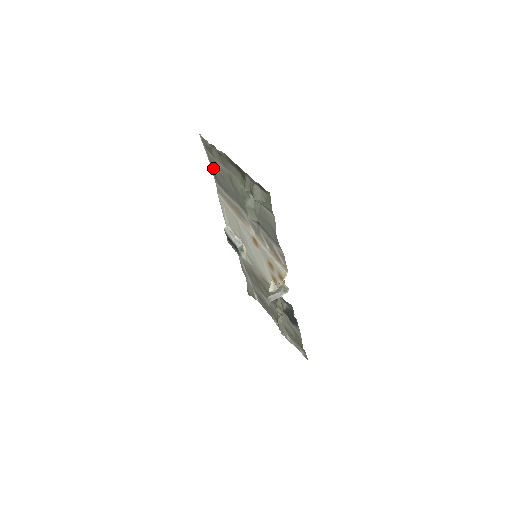
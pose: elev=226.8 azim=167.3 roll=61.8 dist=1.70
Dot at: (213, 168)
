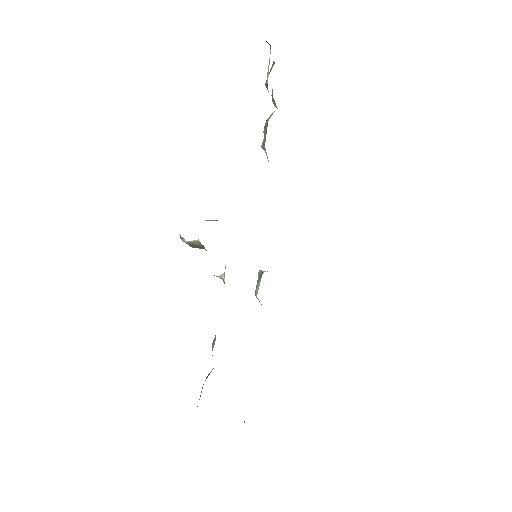
Dot at: occluded
